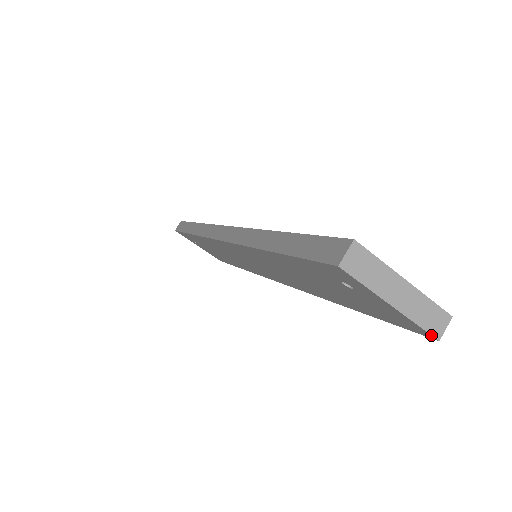
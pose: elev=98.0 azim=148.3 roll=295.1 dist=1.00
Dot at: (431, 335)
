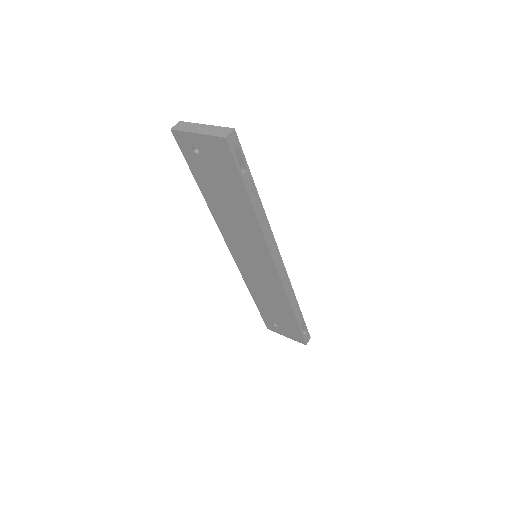
Dot at: (221, 137)
